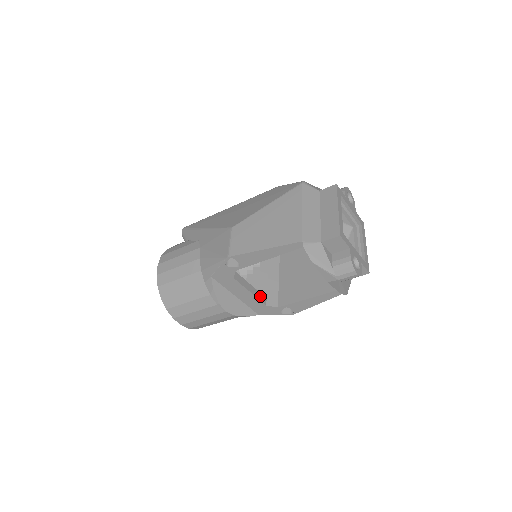
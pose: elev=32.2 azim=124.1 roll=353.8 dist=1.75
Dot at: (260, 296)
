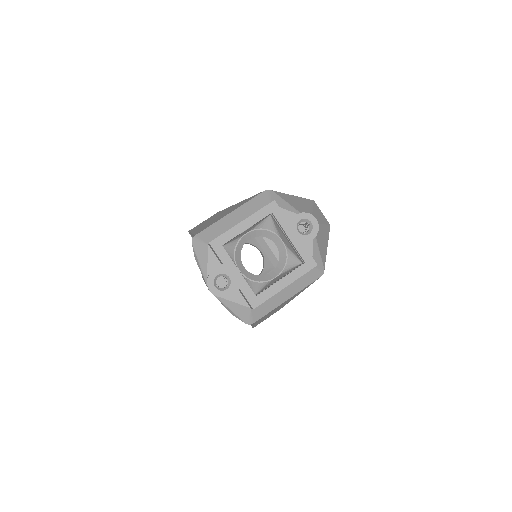
Dot at: occluded
